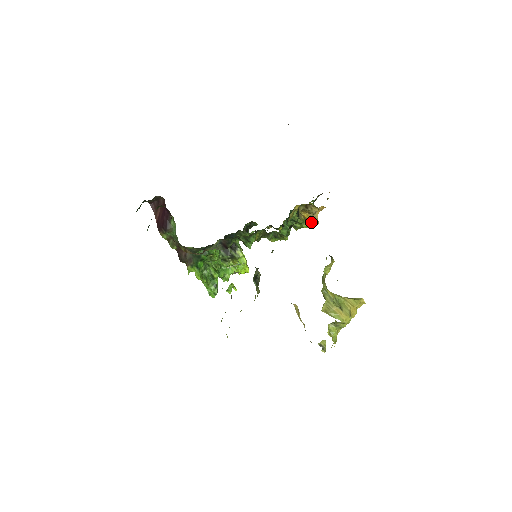
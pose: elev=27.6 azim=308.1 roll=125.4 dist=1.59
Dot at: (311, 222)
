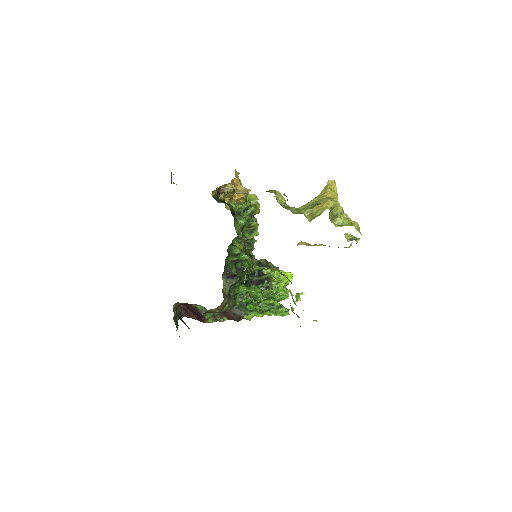
Dot at: (253, 196)
